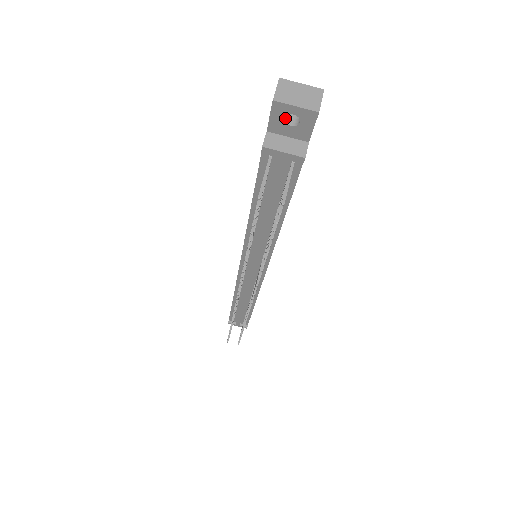
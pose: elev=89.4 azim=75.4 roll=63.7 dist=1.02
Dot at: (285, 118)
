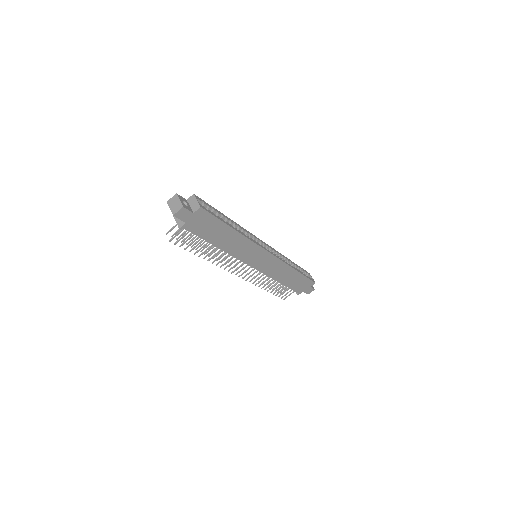
Dot at: occluded
